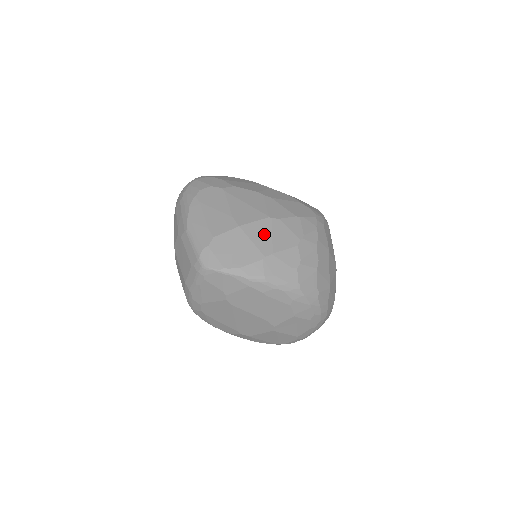
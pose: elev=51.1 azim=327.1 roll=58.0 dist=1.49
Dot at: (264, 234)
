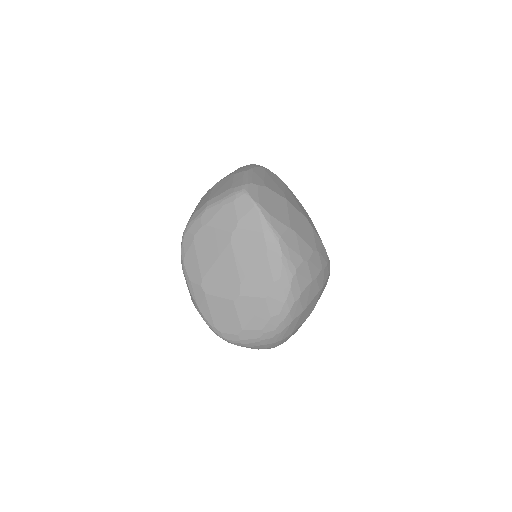
Dot at: (298, 220)
